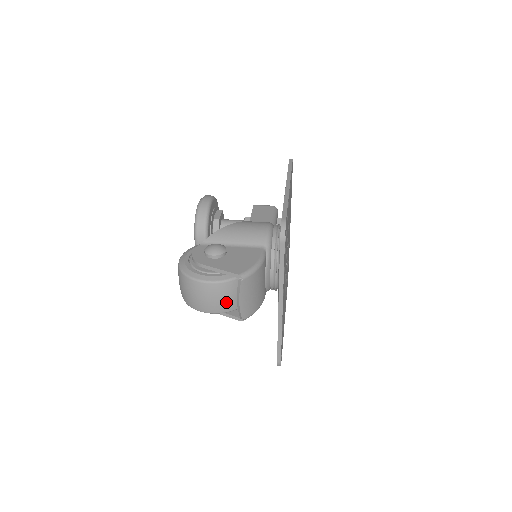
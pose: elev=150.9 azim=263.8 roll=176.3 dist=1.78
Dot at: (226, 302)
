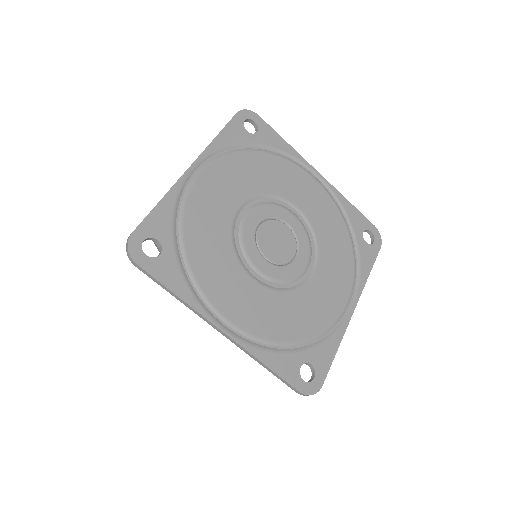
Dot at: occluded
